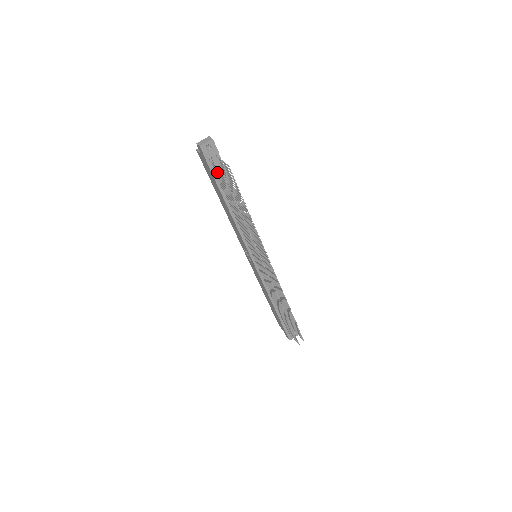
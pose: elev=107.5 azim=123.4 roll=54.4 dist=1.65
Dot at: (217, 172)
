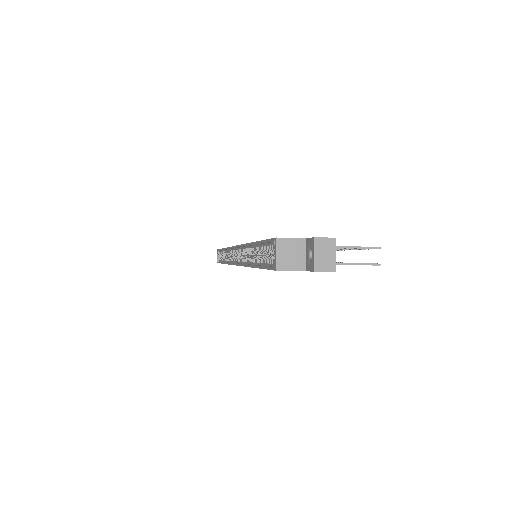
Dot at: occluded
